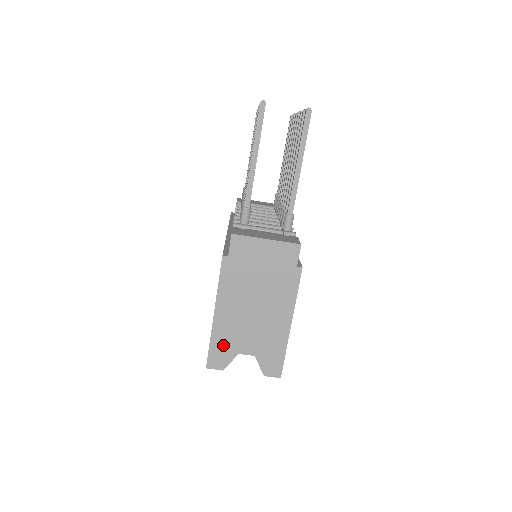
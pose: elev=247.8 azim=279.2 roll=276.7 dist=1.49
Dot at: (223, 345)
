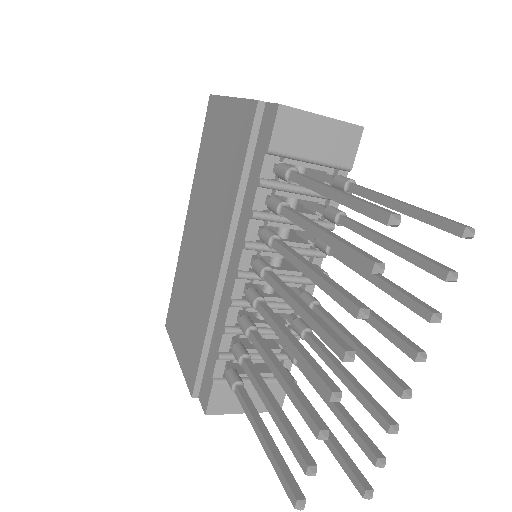
Dot at: occluded
